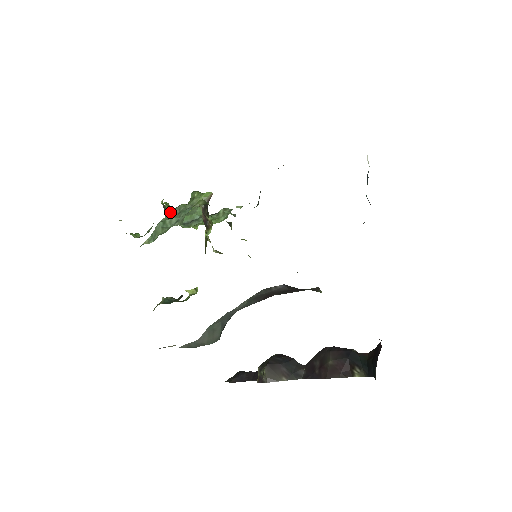
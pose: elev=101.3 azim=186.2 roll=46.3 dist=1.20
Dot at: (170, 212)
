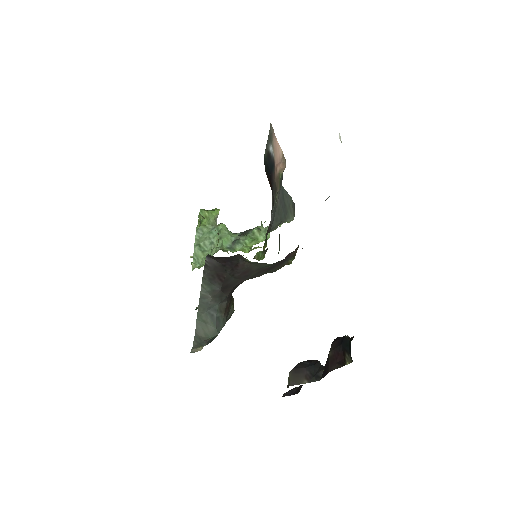
Dot at: (196, 234)
